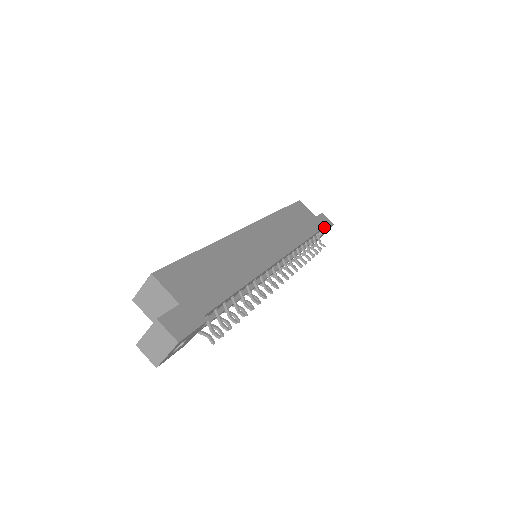
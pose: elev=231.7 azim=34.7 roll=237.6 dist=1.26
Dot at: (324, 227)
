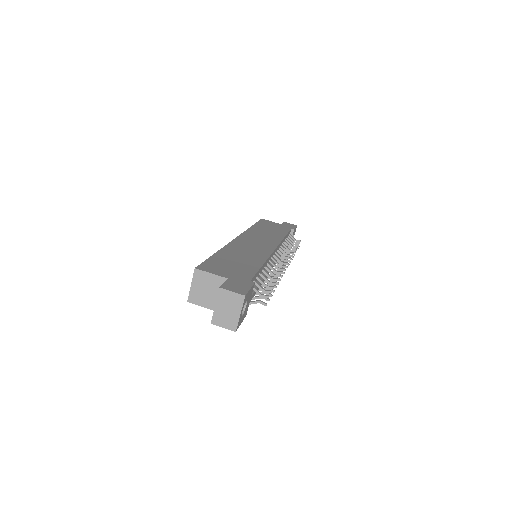
Dot at: (292, 228)
